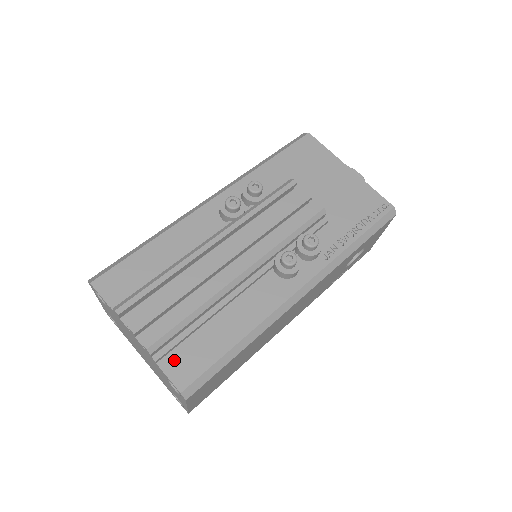
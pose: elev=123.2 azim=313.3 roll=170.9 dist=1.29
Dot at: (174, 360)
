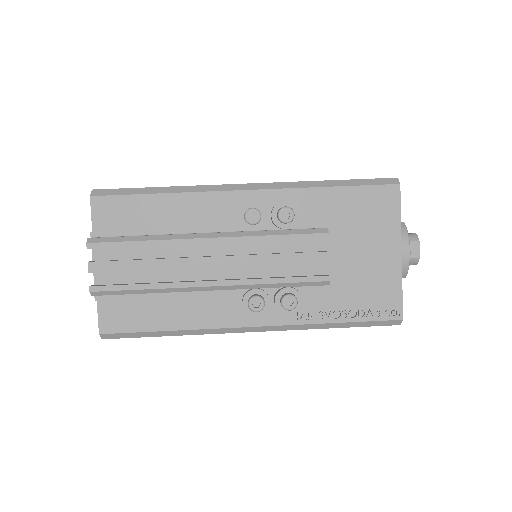
Dot at: (111, 307)
